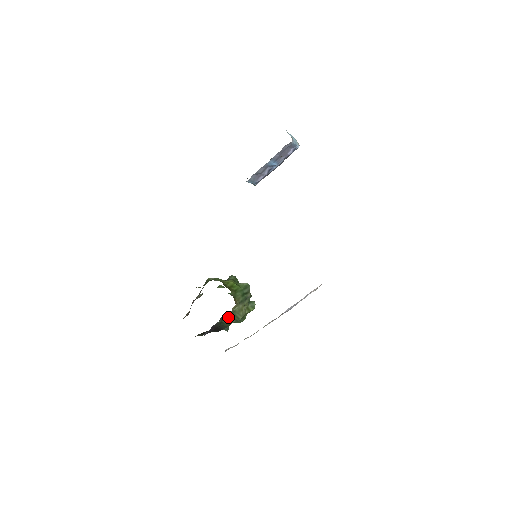
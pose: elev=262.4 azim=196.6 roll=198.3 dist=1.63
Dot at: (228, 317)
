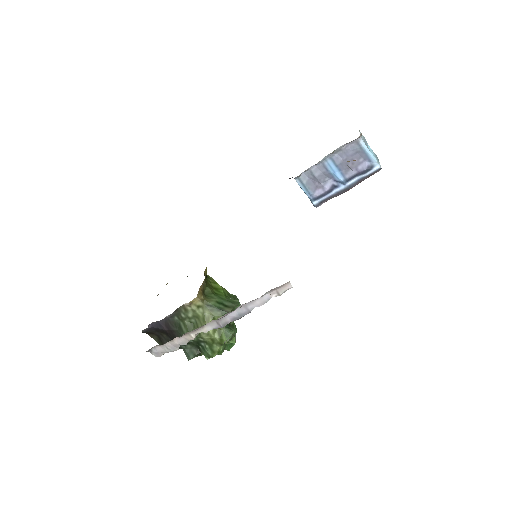
Dot at: (188, 321)
